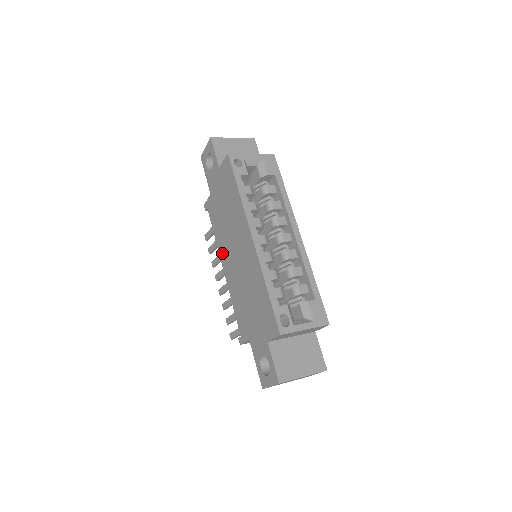
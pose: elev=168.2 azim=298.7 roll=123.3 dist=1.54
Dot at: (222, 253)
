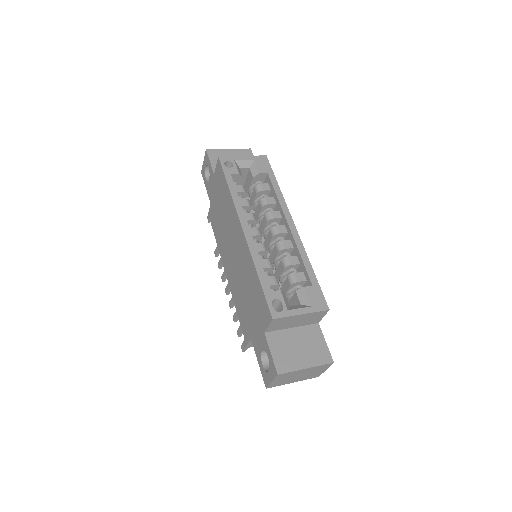
Dot at: (223, 258)
